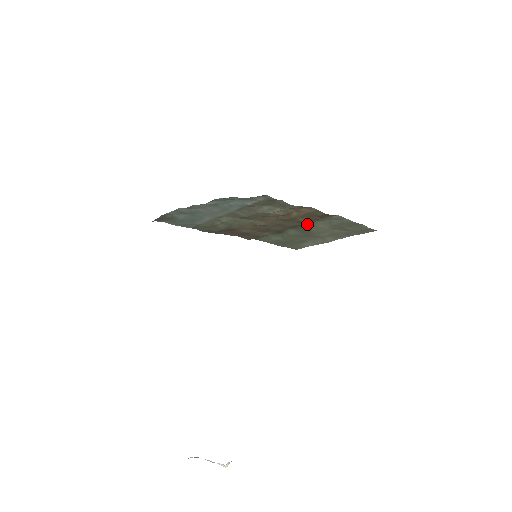
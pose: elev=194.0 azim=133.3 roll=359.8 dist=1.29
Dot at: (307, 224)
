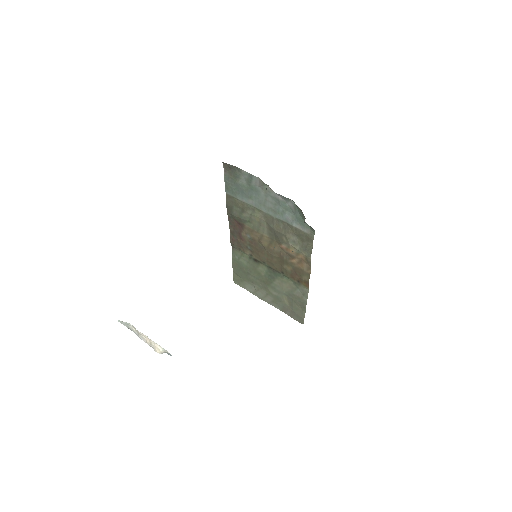
Dot at: (282, 275)
